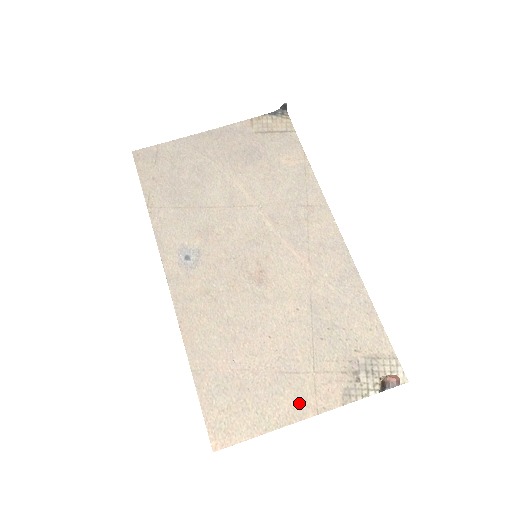
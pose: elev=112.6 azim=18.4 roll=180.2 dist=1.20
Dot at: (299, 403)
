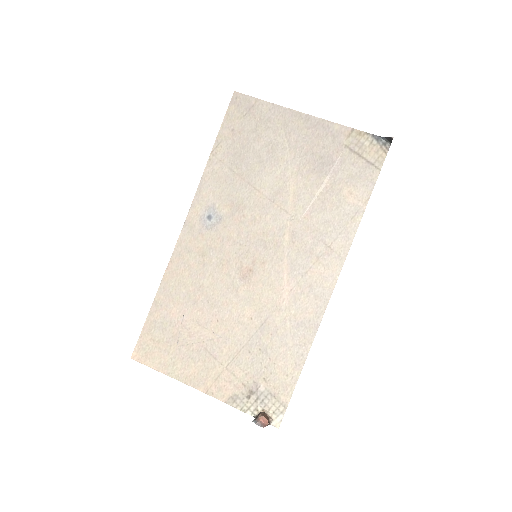
Dot at: (200, 377)
